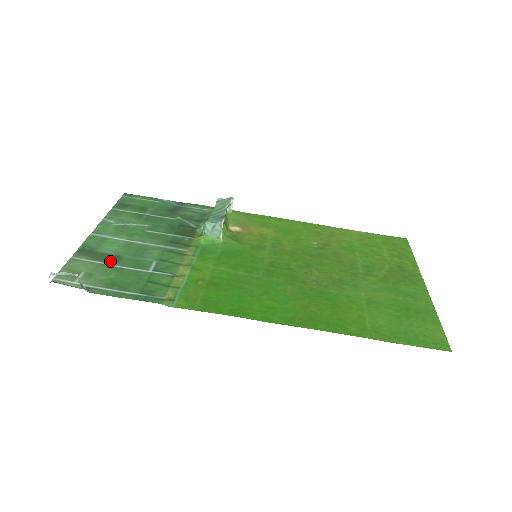
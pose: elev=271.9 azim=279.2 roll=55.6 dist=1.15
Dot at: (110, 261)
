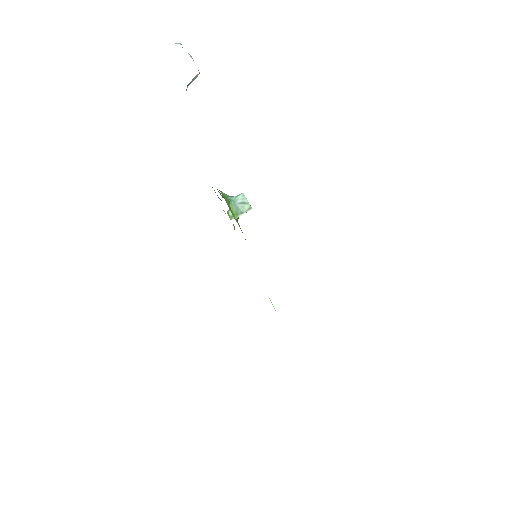
Dot at: occluded
